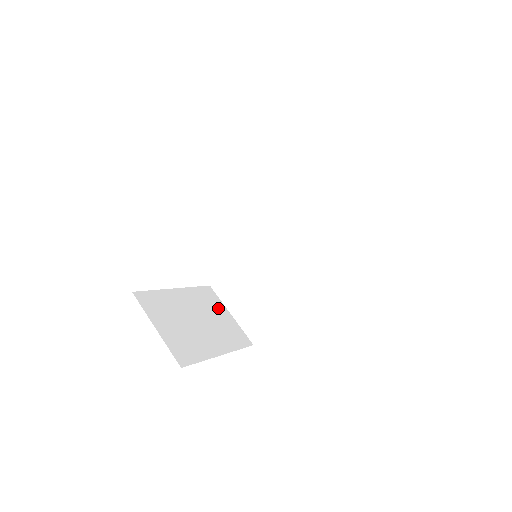
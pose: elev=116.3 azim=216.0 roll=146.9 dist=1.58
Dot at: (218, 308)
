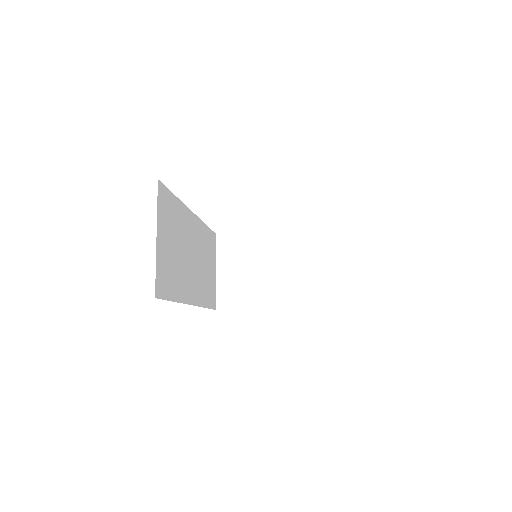
Dot at: (310, 259)
